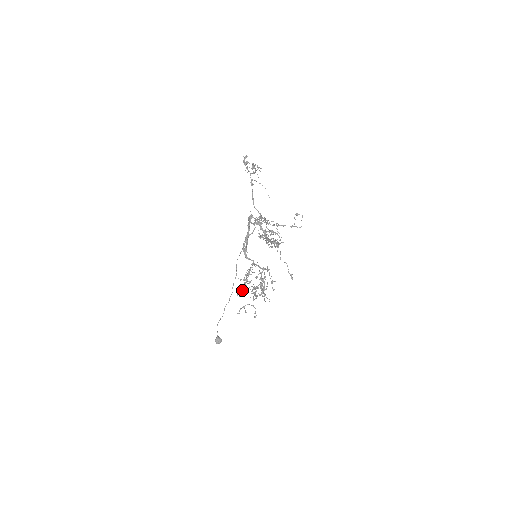
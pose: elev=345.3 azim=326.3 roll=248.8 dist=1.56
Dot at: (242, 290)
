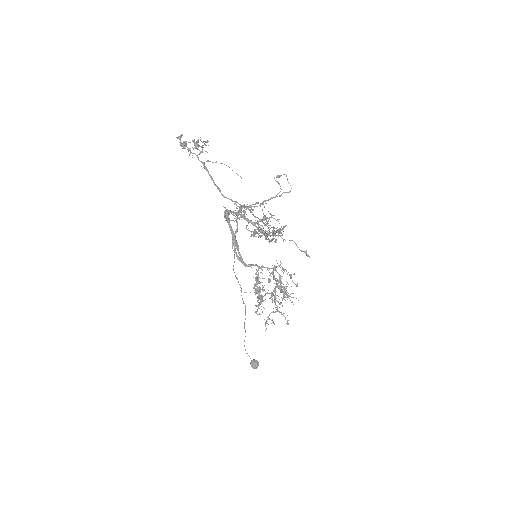
Dot at: occluded
